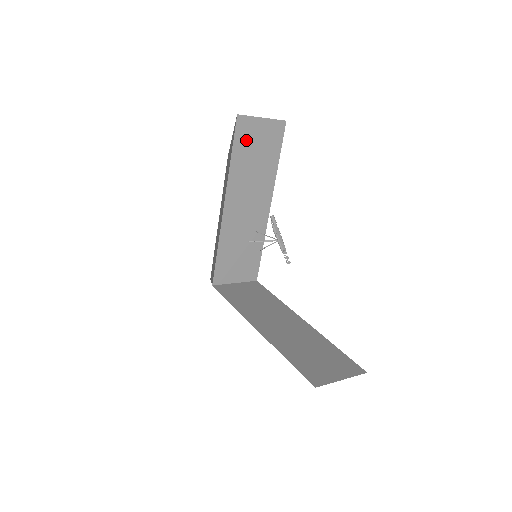
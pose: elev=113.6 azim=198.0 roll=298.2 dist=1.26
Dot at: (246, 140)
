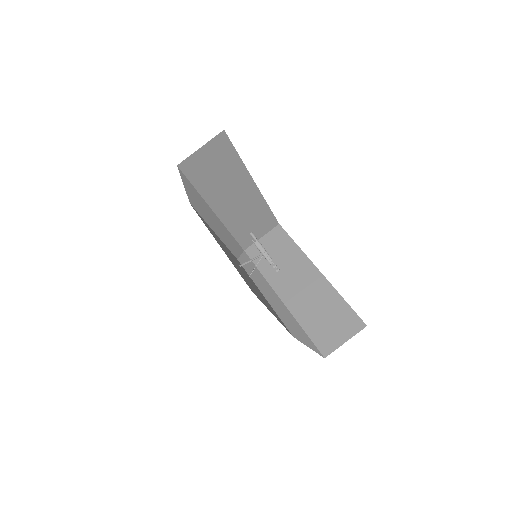
Dot at: (199, 171)
